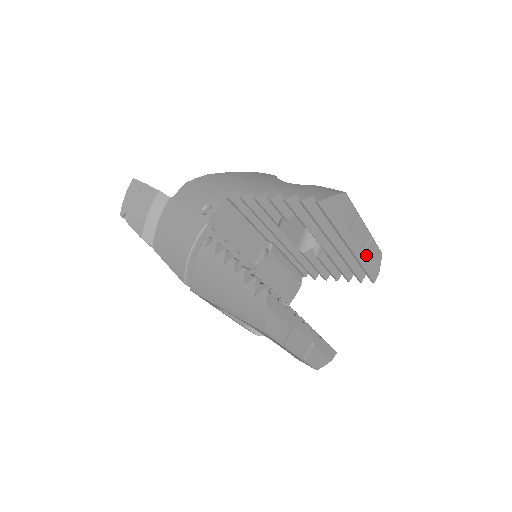
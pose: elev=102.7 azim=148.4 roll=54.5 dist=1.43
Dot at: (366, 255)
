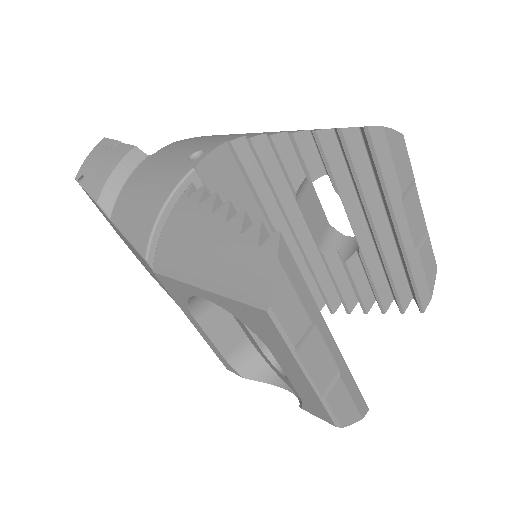
Dot at: (419, 257)
